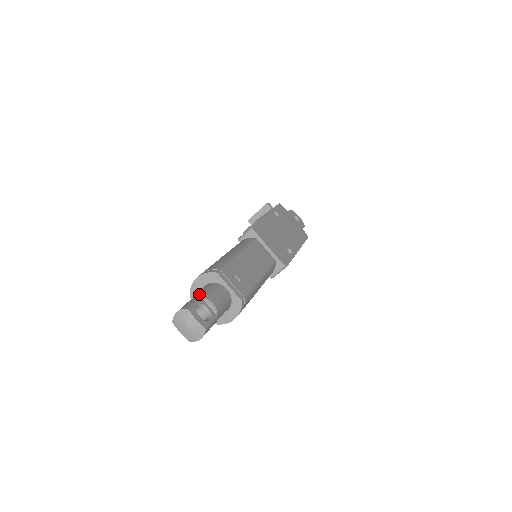
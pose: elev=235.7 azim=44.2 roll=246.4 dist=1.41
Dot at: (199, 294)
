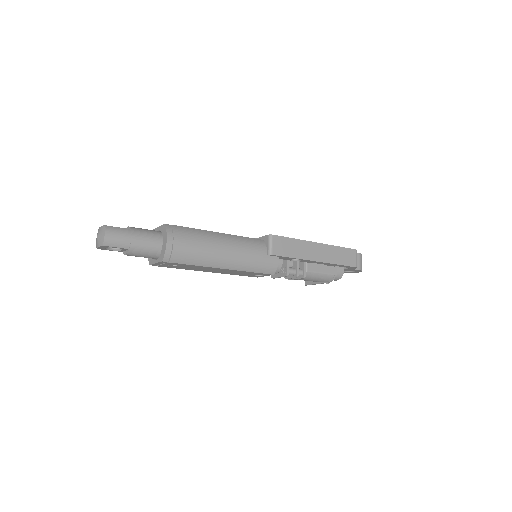
Dot at: occluded
